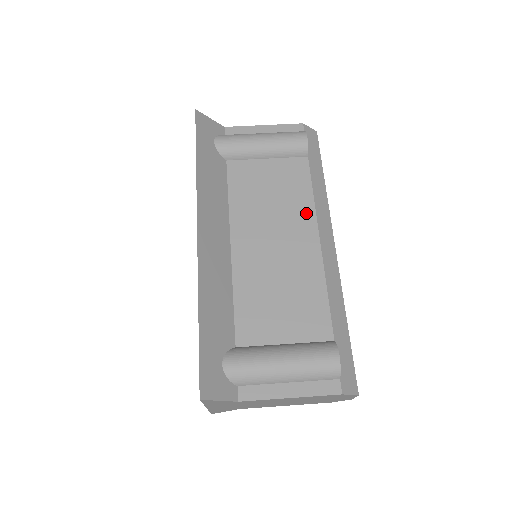
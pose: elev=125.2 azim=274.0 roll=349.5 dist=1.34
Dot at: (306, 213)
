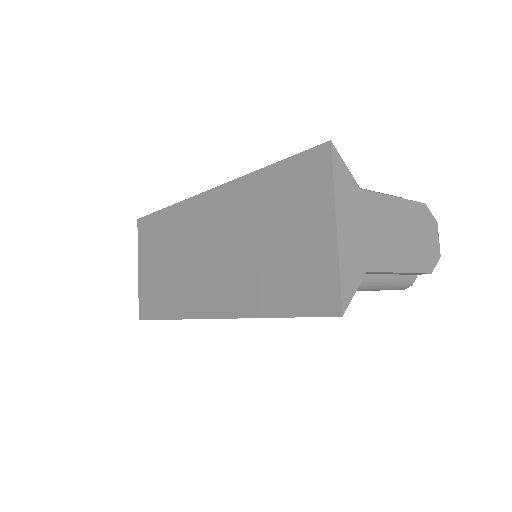
Dot at: occluded
